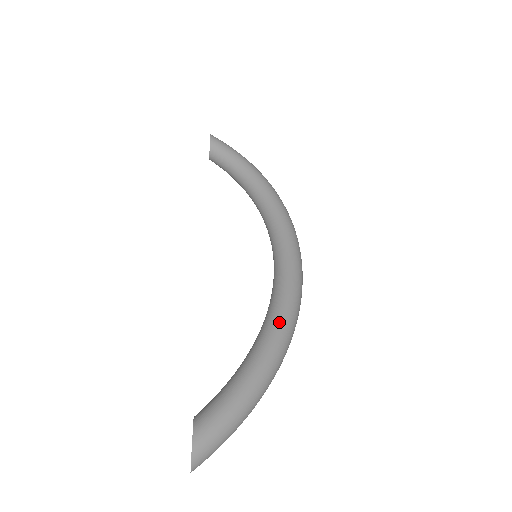
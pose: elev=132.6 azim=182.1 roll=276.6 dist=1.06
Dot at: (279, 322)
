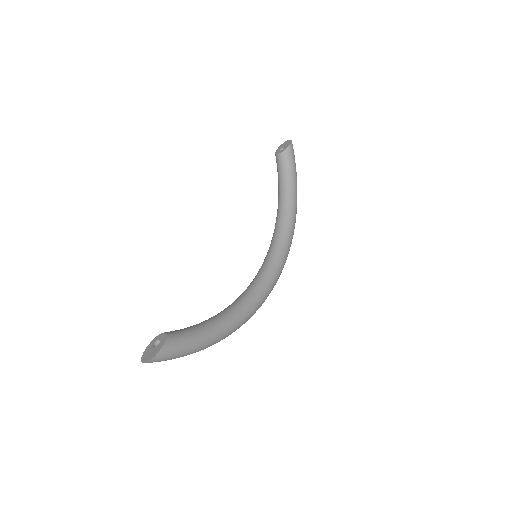
Dot at: (243, 315)
